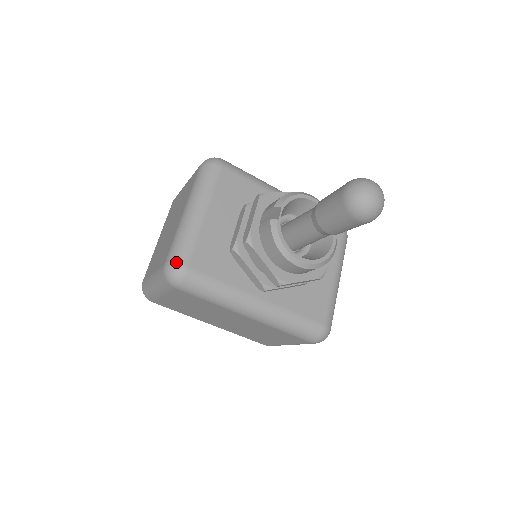
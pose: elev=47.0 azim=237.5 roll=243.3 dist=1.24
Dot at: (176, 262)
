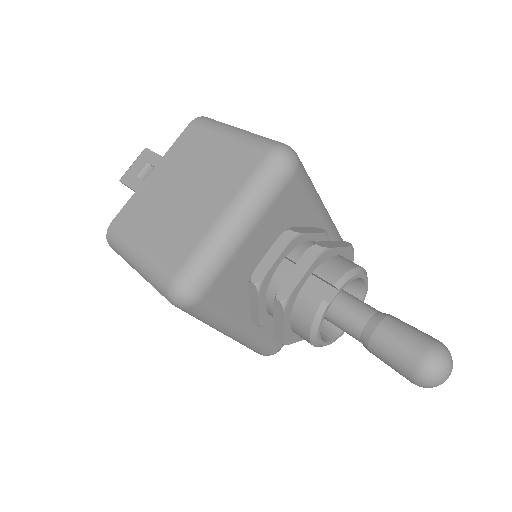
Dot at: (192, 287)
